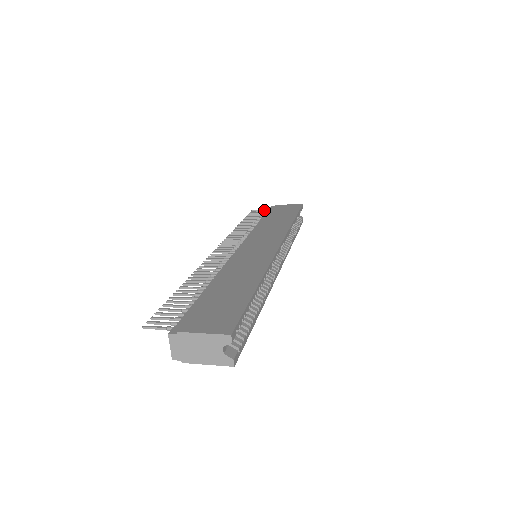
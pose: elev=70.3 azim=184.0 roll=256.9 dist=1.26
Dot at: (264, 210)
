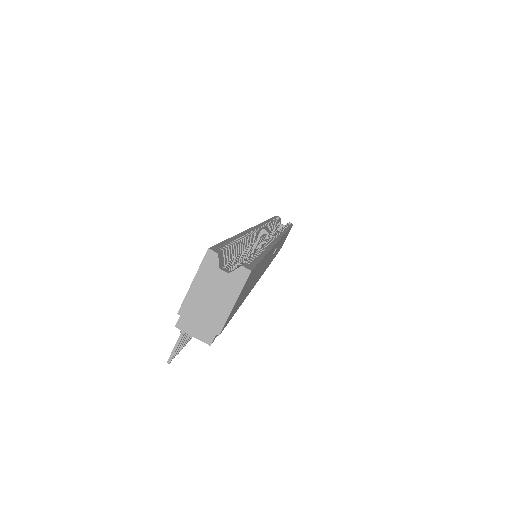
Dot at: occluded
